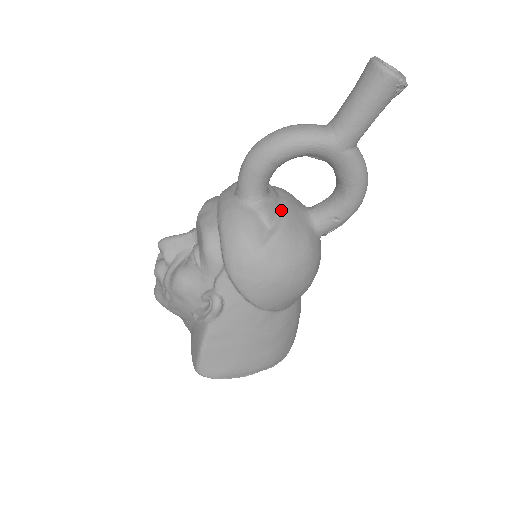
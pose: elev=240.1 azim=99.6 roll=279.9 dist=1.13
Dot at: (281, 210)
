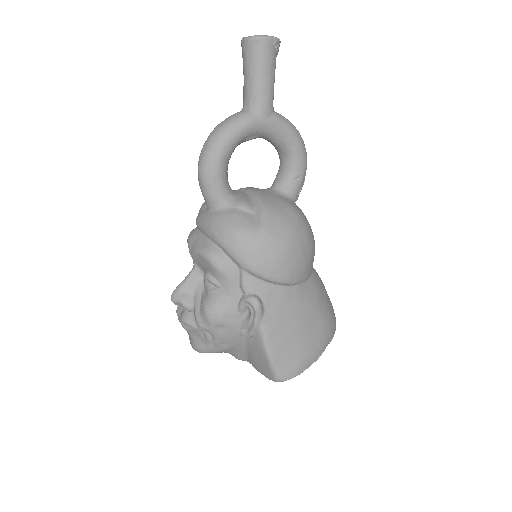
Dot at: (252, 197)
